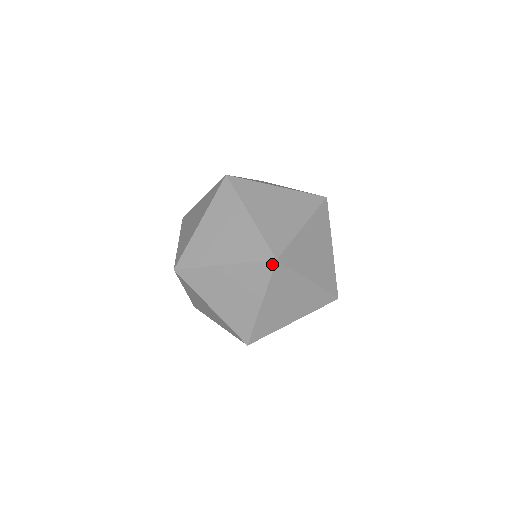
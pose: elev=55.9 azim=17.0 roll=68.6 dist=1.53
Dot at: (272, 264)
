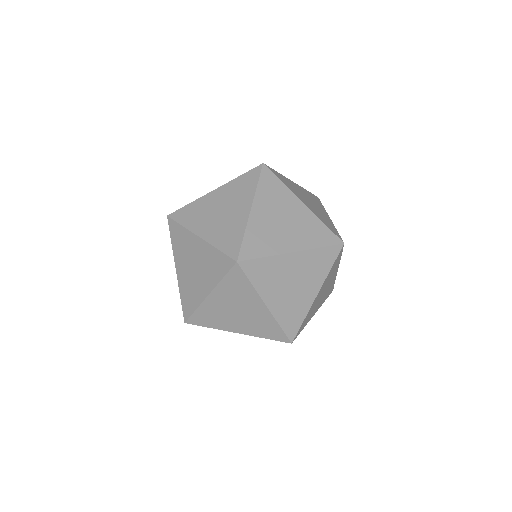
Dot at: (339, 248)
